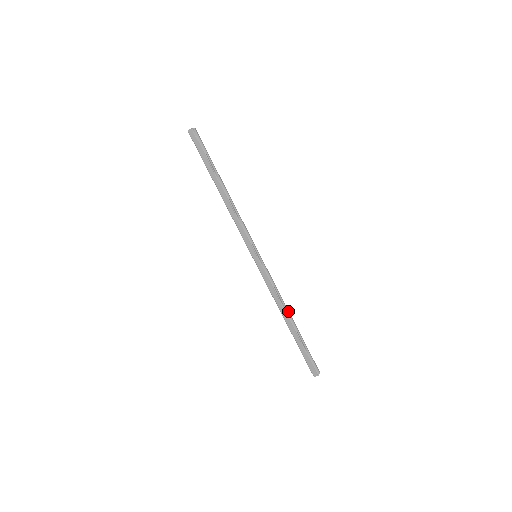
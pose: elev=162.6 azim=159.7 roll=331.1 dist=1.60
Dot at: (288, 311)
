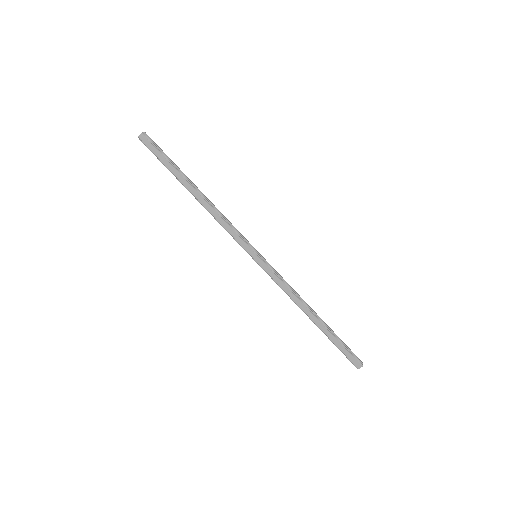
Dot at: (309, 306)
